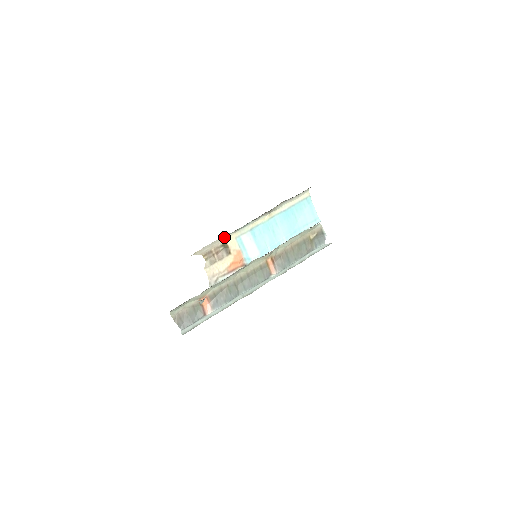
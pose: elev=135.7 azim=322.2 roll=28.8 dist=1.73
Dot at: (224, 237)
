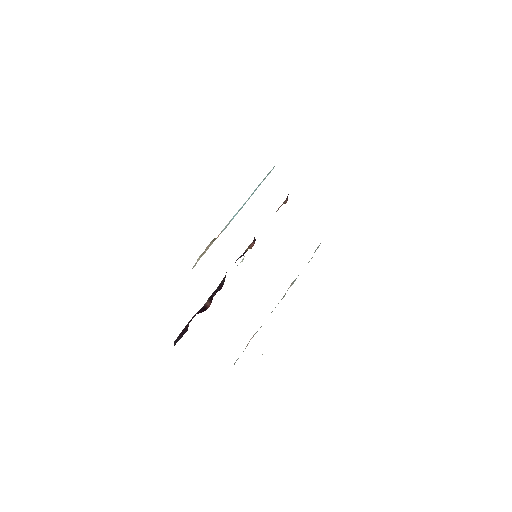
Dot at: occluded
